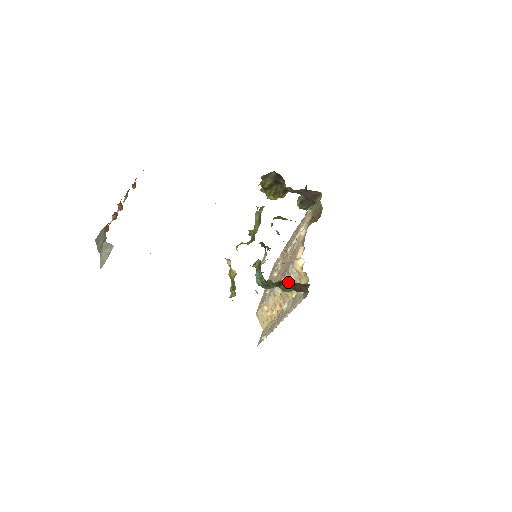
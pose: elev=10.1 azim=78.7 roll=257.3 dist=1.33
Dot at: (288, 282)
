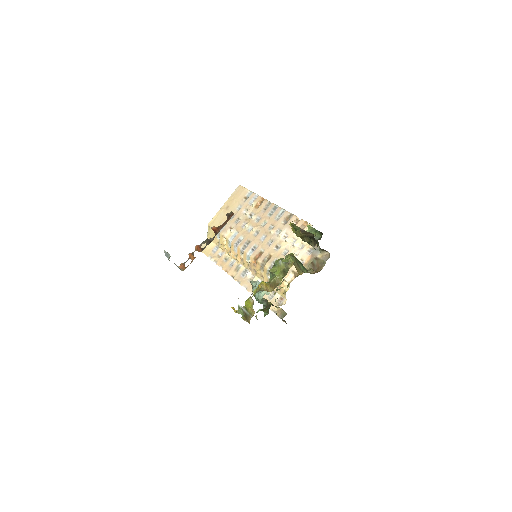
Dot at: (264, 272)
